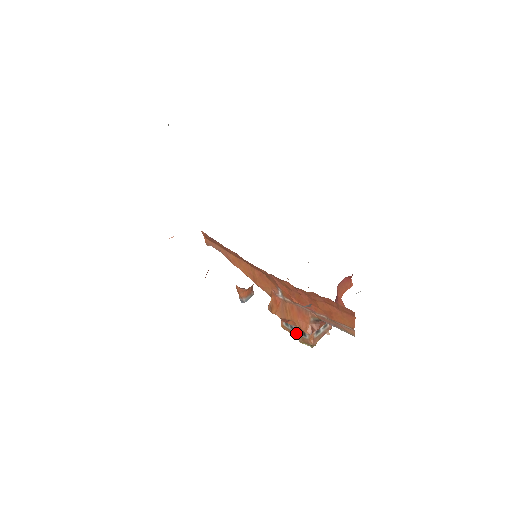
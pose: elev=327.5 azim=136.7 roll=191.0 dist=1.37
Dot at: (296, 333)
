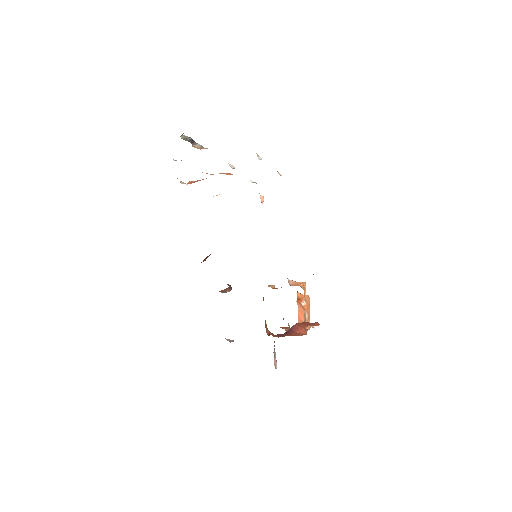
Dot at: occluded
